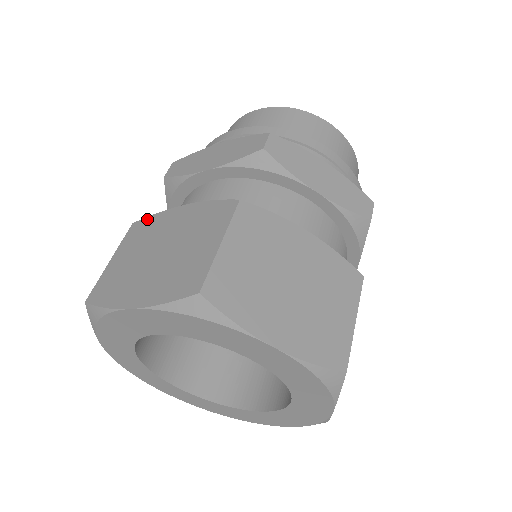
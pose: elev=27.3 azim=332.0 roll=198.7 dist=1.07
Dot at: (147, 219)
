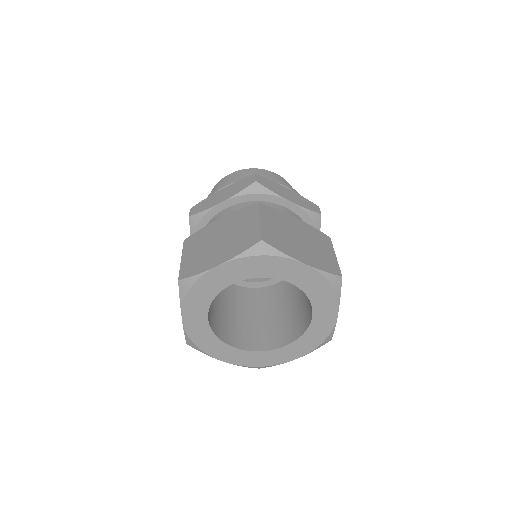
Dot at: (195, 234)
